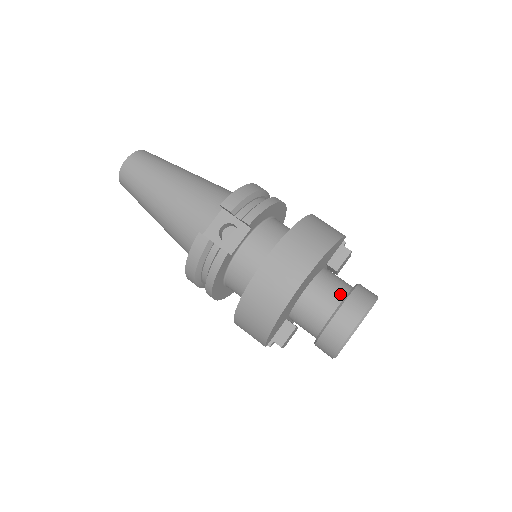
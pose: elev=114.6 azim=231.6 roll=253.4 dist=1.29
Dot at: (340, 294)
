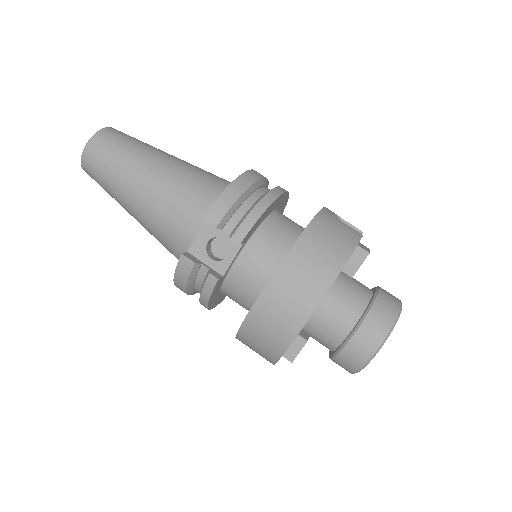
Dot at: (356, 311)
